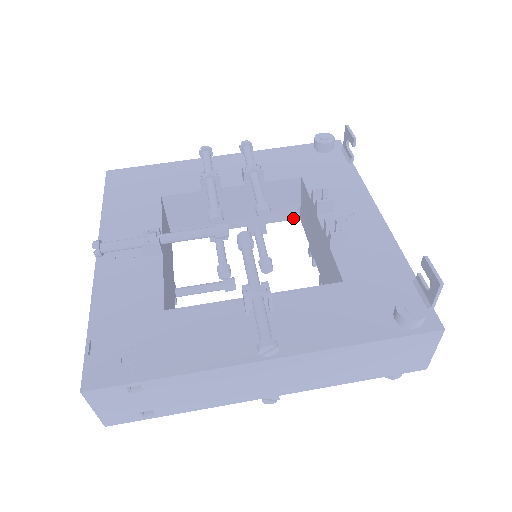
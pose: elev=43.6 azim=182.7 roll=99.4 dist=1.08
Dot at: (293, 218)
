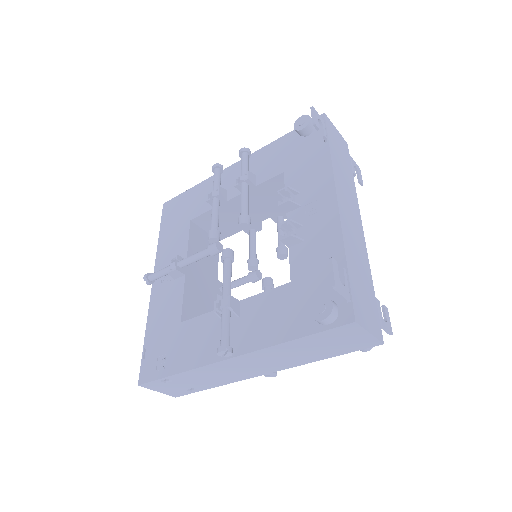
Dot at: occluded
